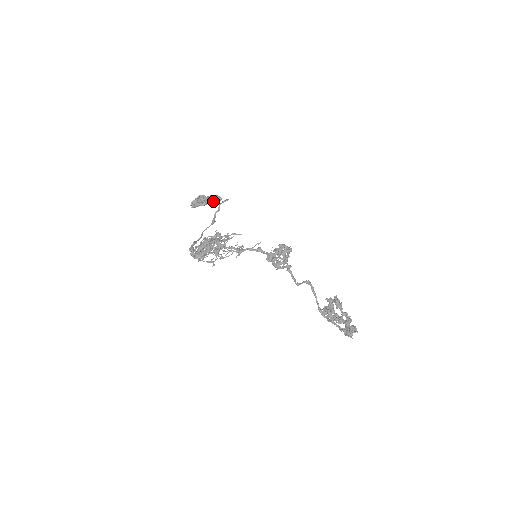
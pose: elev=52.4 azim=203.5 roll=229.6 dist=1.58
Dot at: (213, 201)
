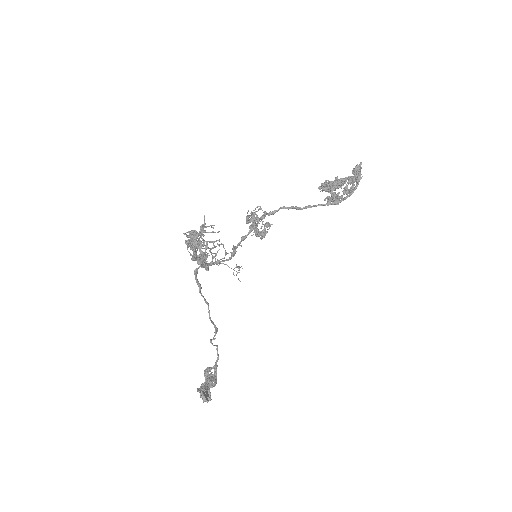
Dot at: (216, 380)
